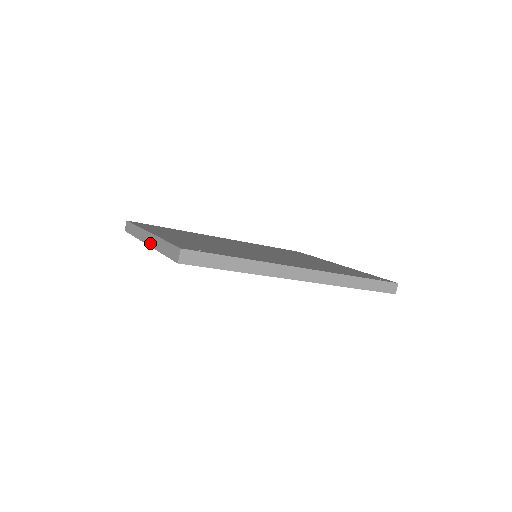
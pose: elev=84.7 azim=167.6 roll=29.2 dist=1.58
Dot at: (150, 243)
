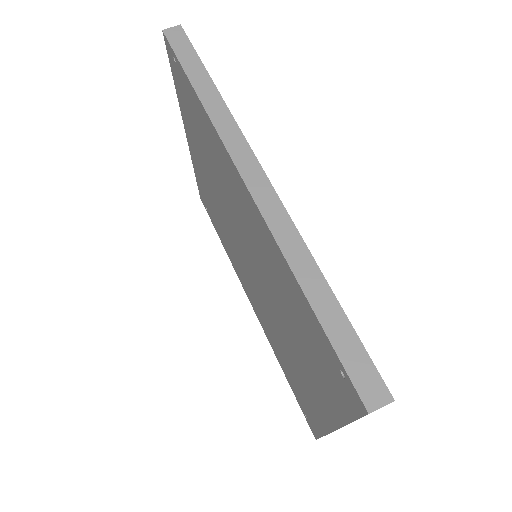
Dot at: occluded
